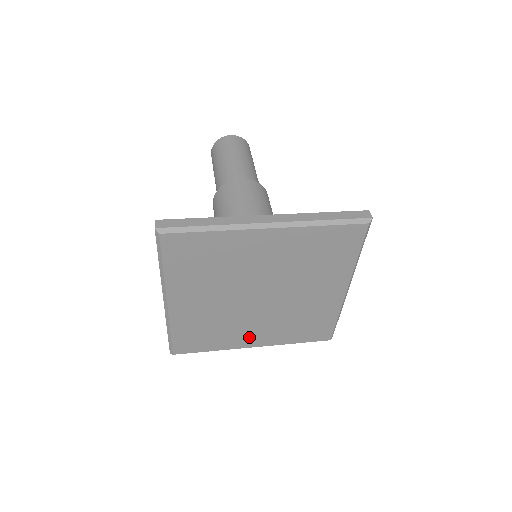
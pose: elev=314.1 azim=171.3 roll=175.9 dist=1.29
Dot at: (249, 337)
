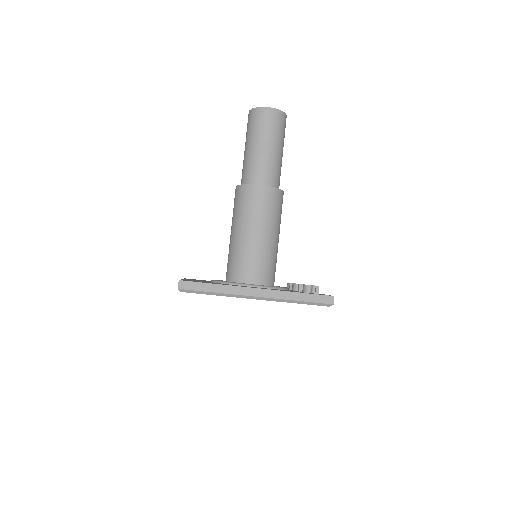
Dot at: occluded
